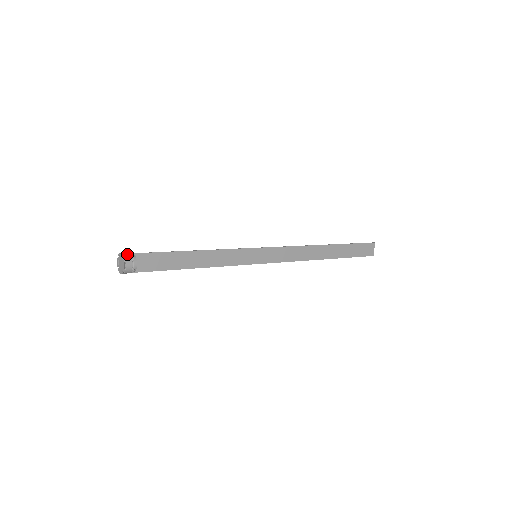
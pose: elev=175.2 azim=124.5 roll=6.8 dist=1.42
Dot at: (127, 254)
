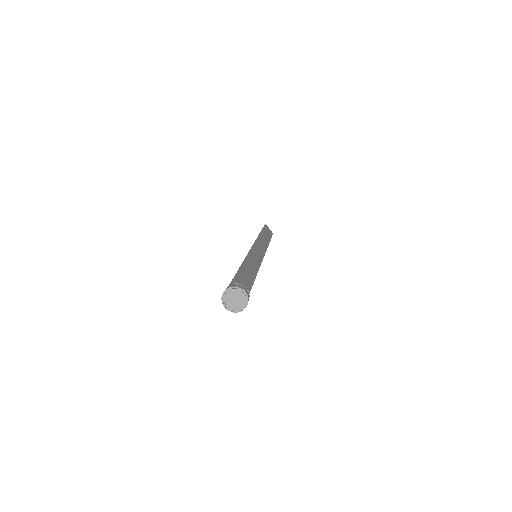
Dot at: (230, 286)
